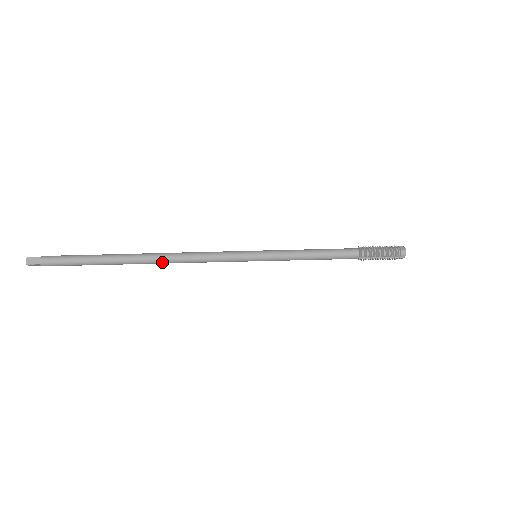
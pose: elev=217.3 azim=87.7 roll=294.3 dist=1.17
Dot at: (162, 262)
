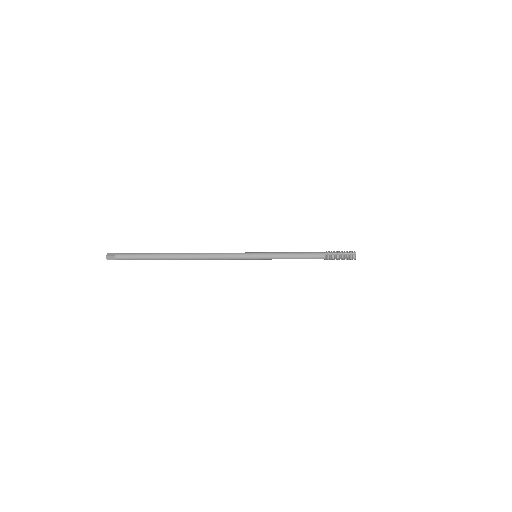
Dot at: (194, 259)
